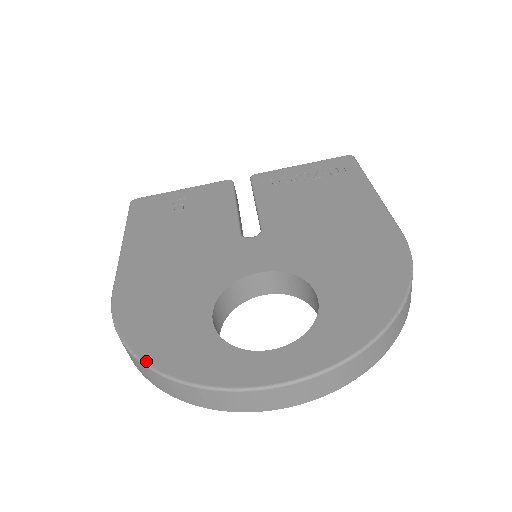
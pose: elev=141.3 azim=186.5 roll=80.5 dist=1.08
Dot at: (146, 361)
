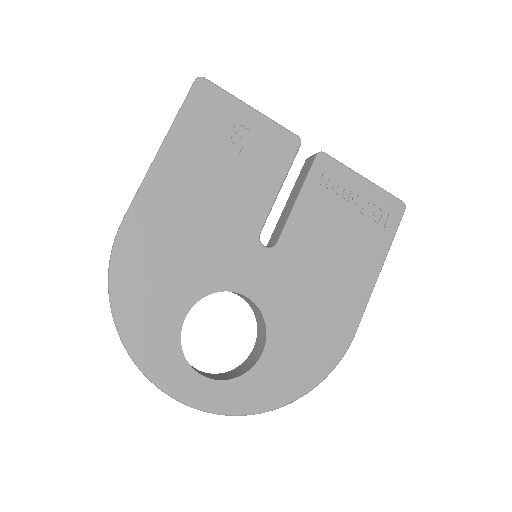
Dot at: (119, 326)
